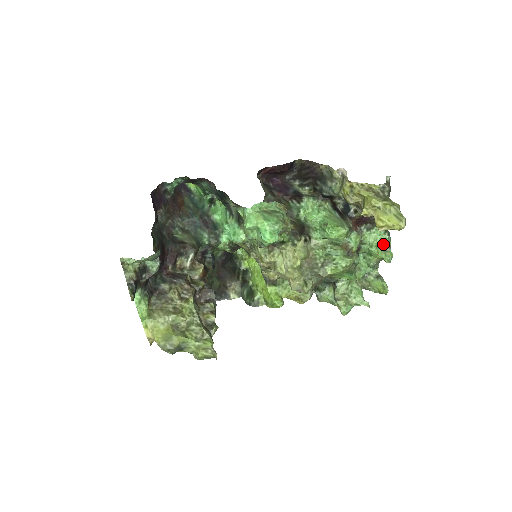
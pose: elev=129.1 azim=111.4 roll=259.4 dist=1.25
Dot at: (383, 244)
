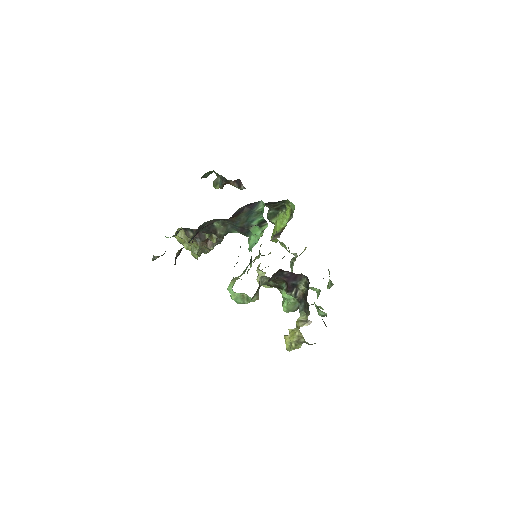
Dot at: occluded
